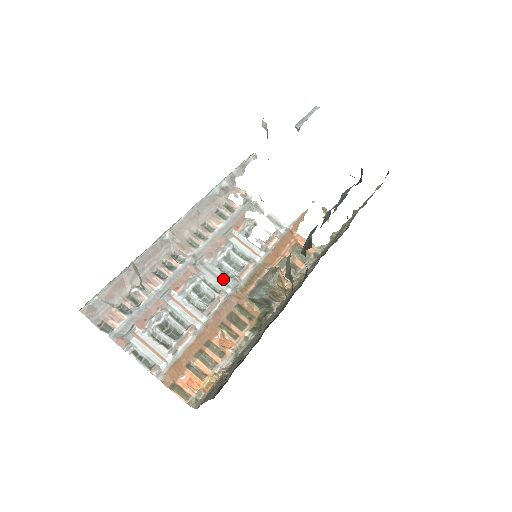
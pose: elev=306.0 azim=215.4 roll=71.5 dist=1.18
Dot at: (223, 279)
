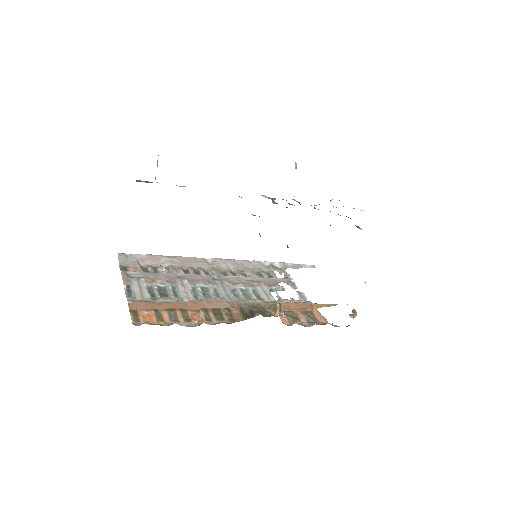
Dot at: (230, 294)
